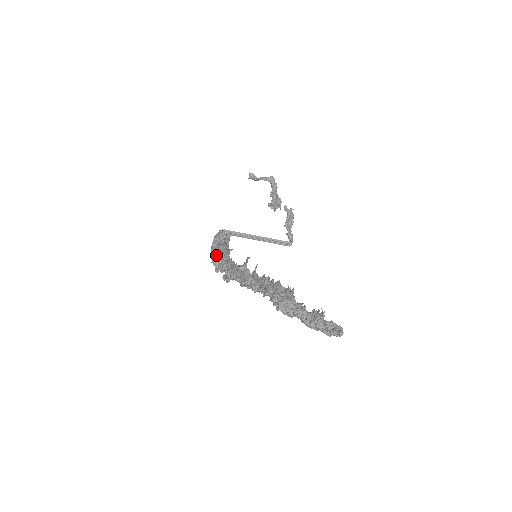
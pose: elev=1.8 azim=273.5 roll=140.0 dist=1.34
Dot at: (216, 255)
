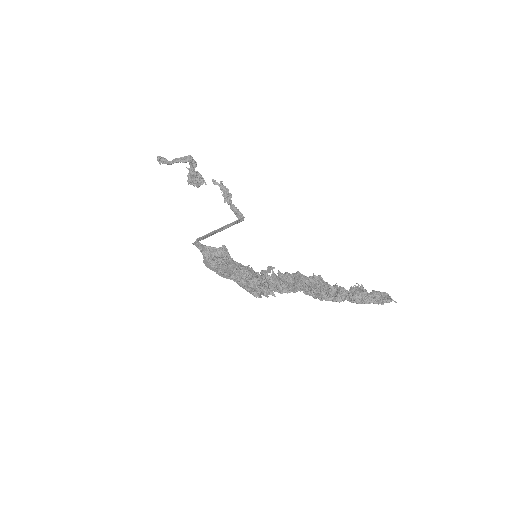
Dot at: (258, 284)
